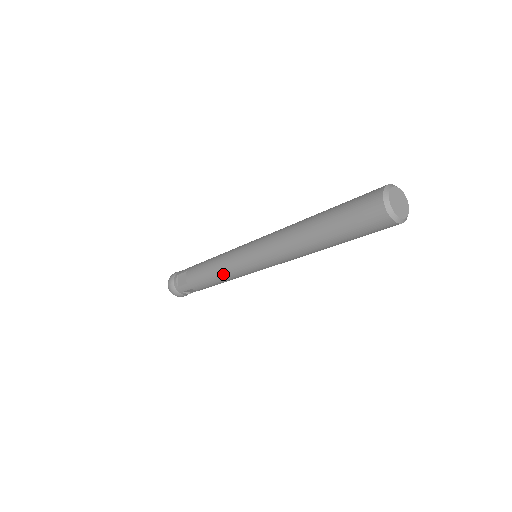
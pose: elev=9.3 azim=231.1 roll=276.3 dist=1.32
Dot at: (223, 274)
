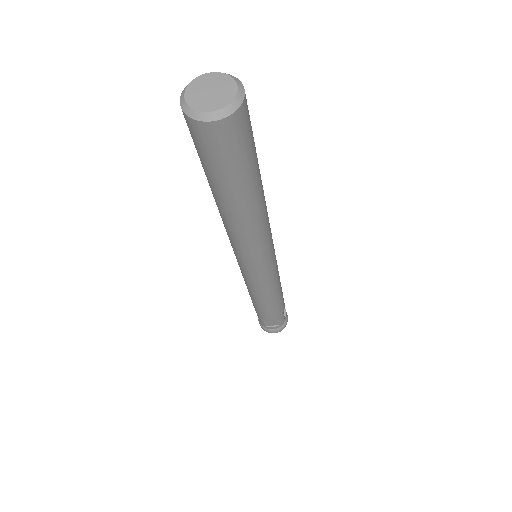
Dot at: (250, 290)
